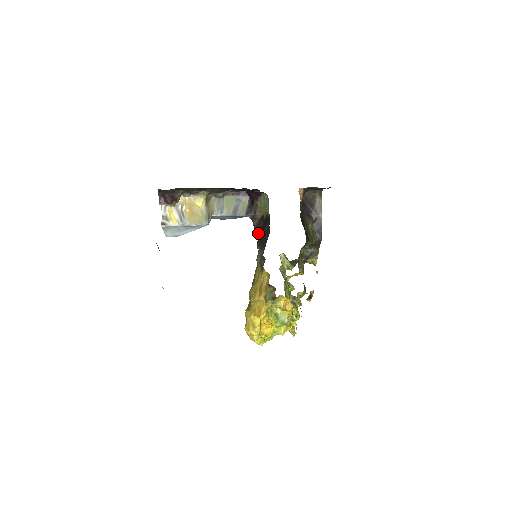
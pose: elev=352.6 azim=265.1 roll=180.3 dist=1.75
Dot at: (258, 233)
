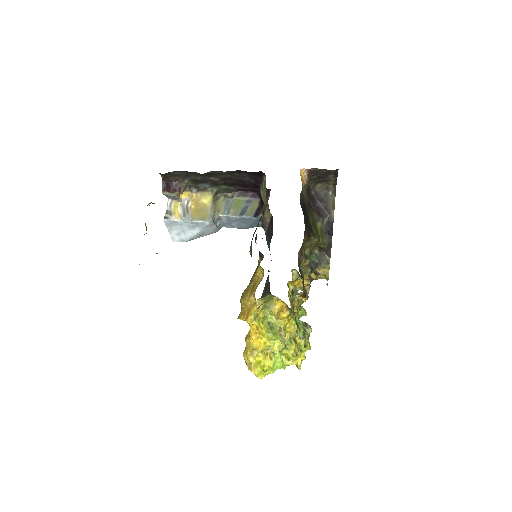
Dot at: (268, 242)
